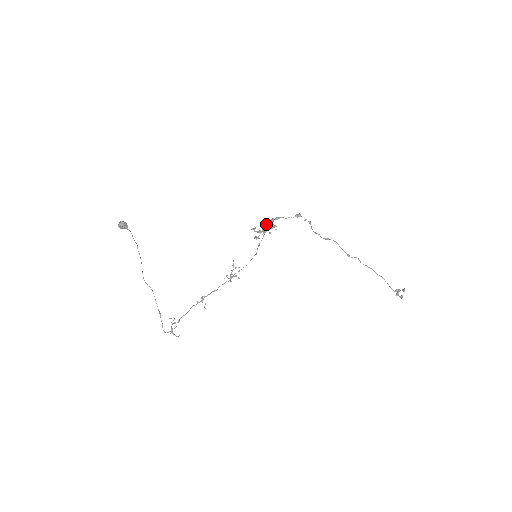
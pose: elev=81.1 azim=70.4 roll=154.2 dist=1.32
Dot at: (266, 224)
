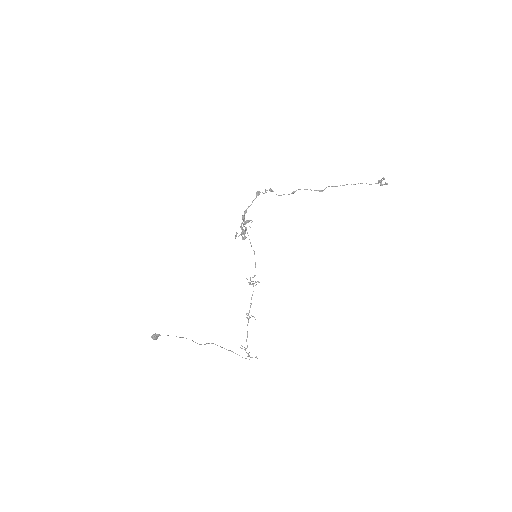
Dot at: (242, 227)
